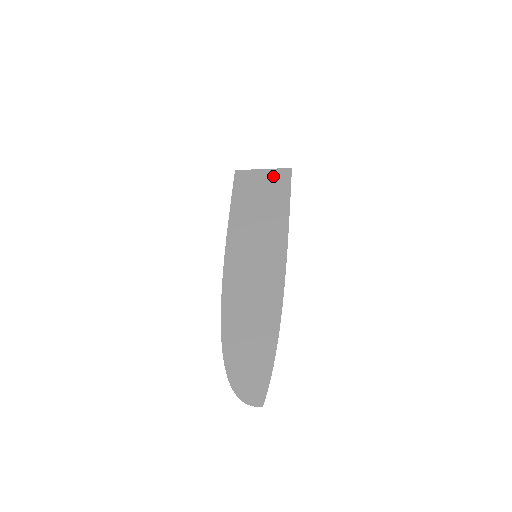
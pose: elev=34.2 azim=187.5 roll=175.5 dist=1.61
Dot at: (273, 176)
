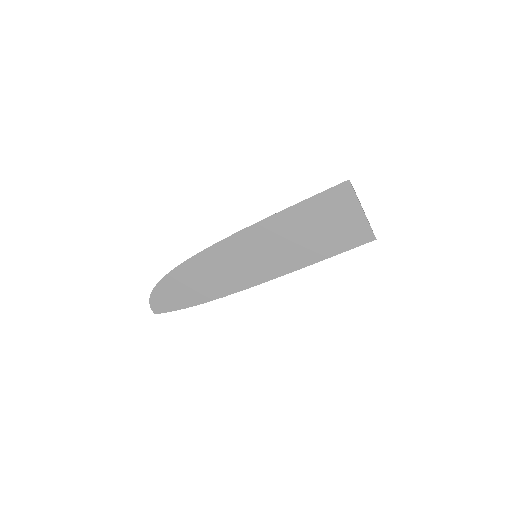
Dot at: (356, 226)
